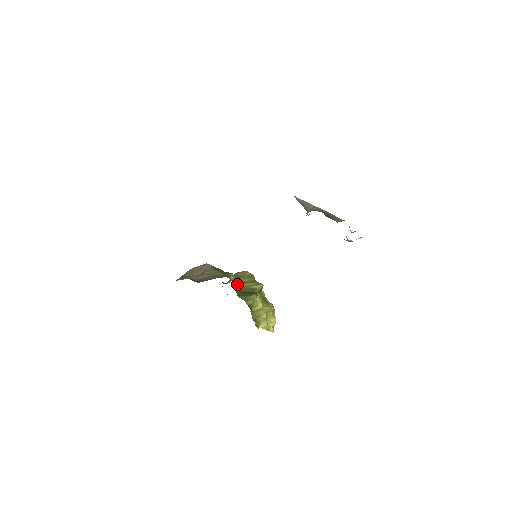
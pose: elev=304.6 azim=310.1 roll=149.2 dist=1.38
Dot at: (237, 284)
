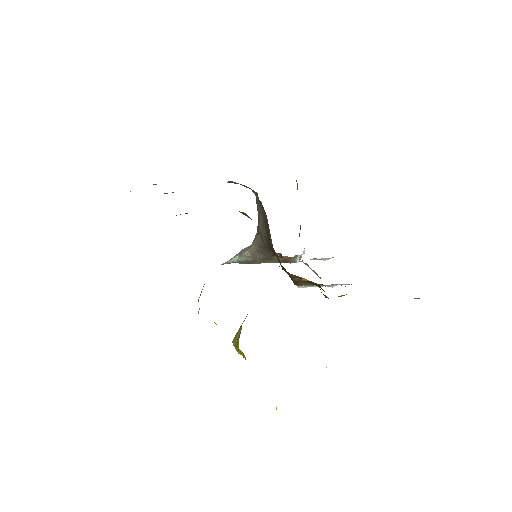
Dot at: occluded
